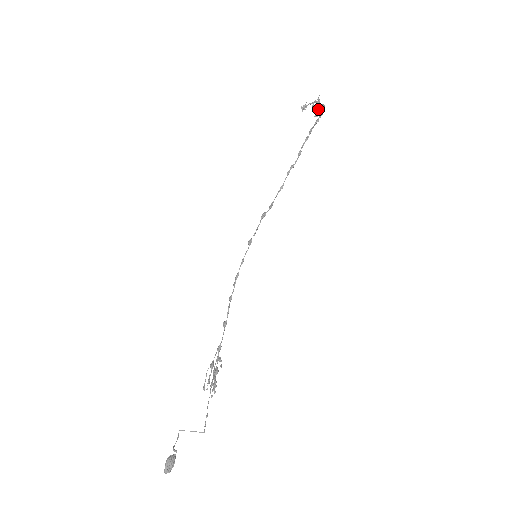
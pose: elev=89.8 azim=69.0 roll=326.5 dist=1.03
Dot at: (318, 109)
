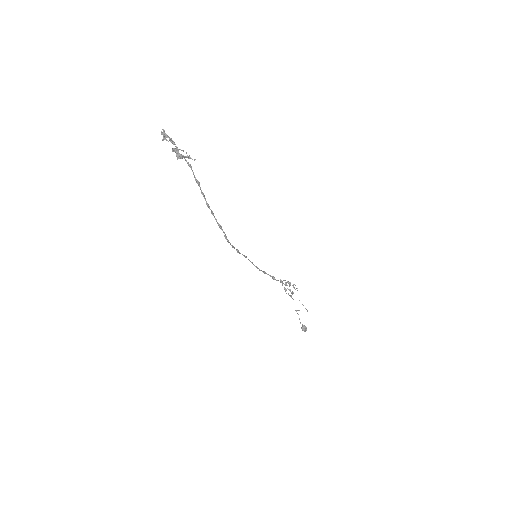
Dot at: (184, 157)
